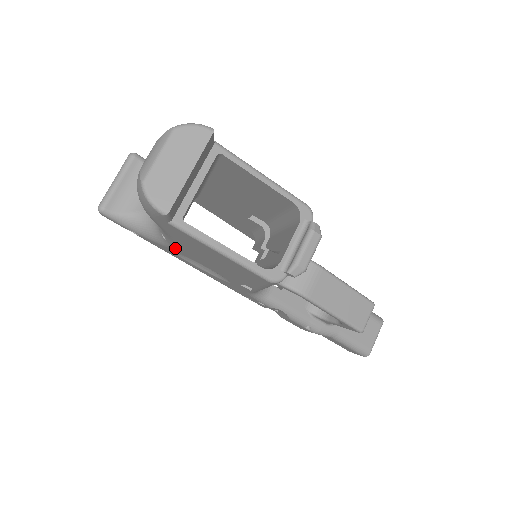
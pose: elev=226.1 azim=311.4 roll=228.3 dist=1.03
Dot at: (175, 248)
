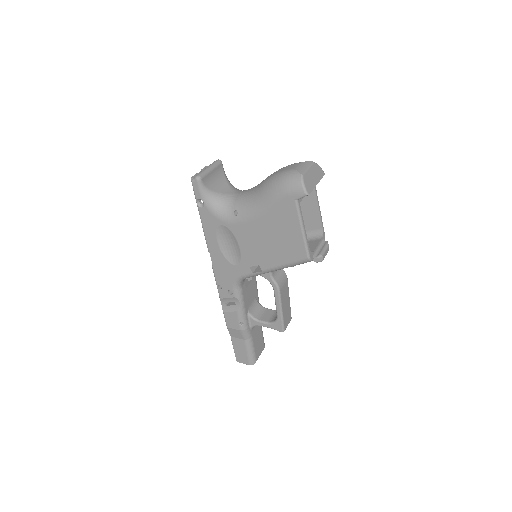
Dot at: (237, 223)
